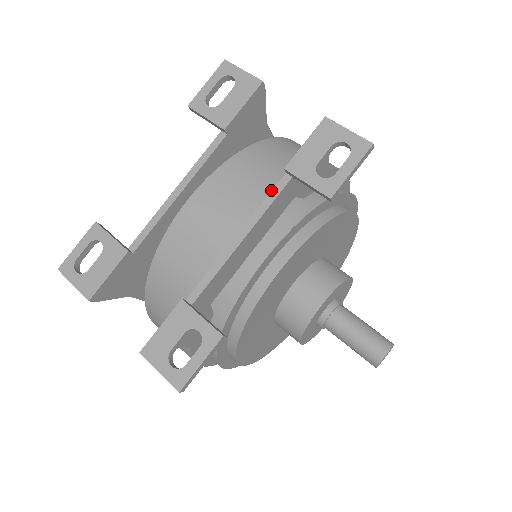
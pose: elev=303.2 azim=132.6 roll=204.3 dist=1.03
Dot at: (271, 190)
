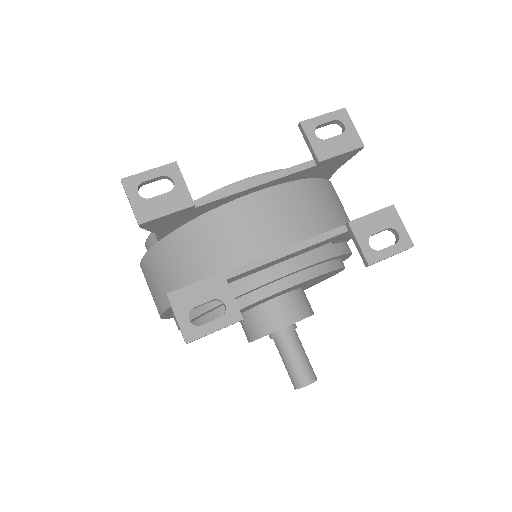
Dot at: (320, 226)
